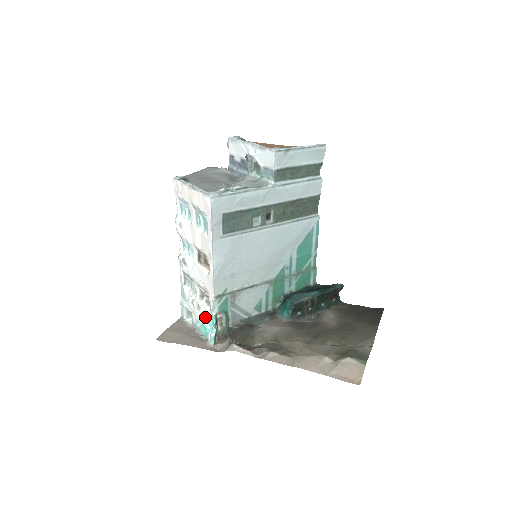
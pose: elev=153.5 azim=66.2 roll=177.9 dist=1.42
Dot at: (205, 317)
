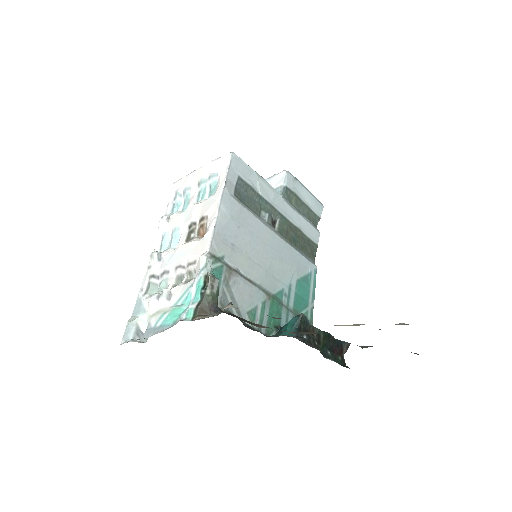
Dot at: (180, 299)
